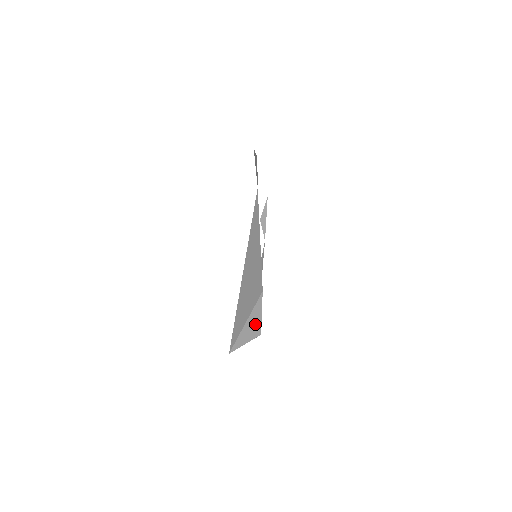
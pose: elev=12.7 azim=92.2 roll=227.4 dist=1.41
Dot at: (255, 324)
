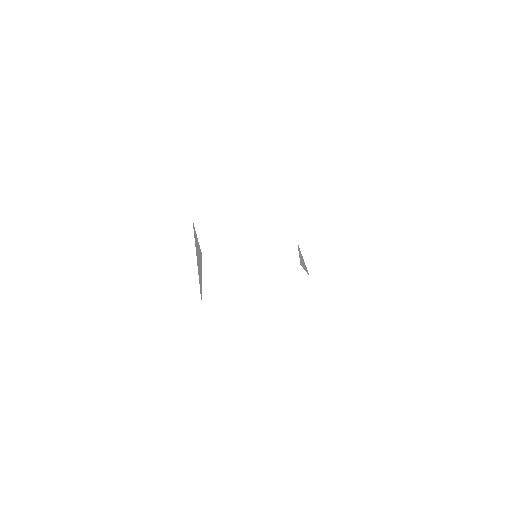
Dot at: (198, 251)
